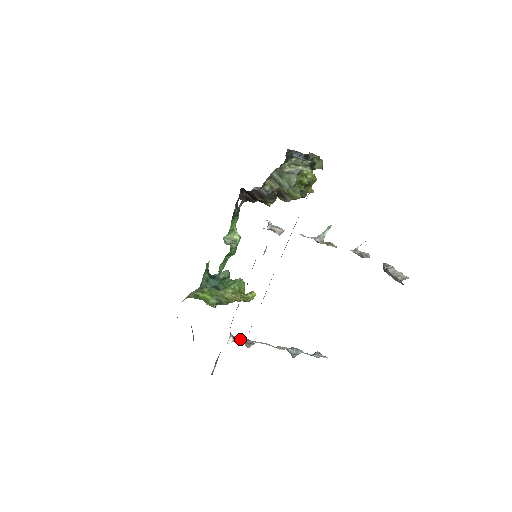
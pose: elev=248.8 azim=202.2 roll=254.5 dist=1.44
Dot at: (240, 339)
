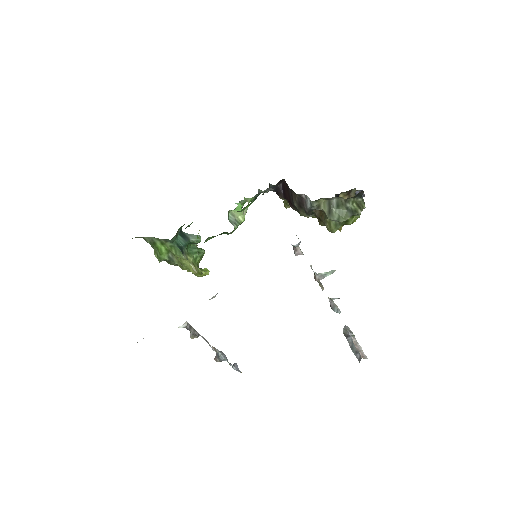
Dot at: (190, 326)
